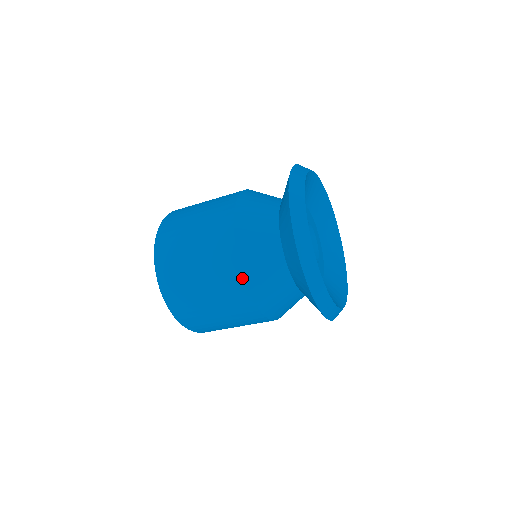
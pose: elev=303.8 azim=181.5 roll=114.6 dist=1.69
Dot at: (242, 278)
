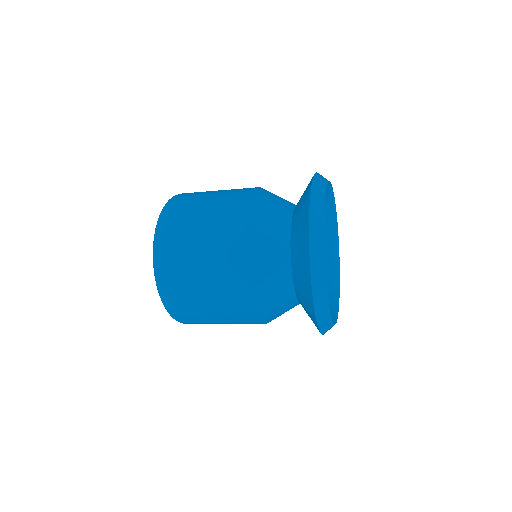
Dot at: (243, 252)
